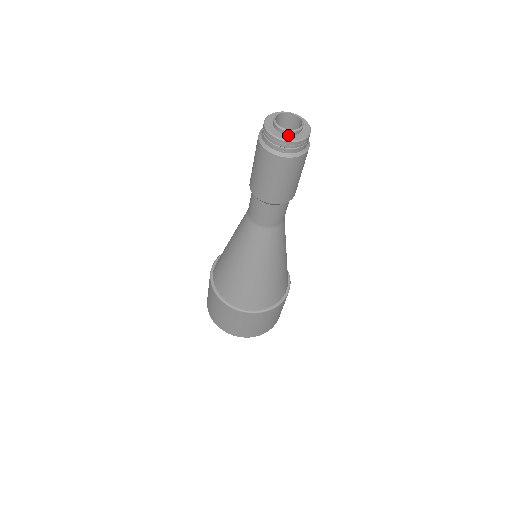
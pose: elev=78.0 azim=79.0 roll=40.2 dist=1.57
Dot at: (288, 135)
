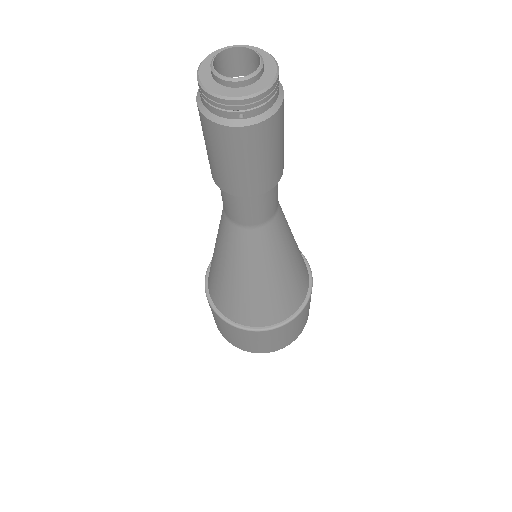
Dot at: (241, 87)
